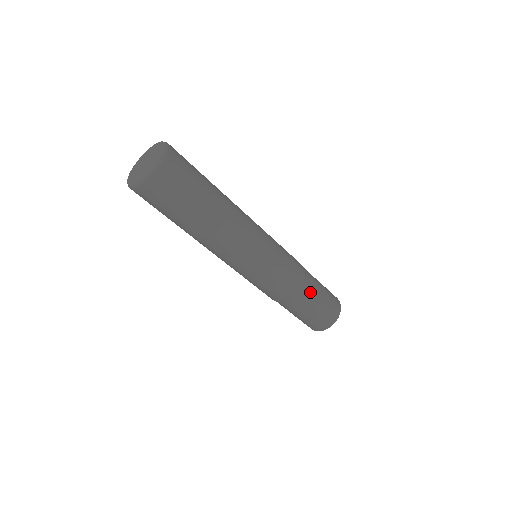
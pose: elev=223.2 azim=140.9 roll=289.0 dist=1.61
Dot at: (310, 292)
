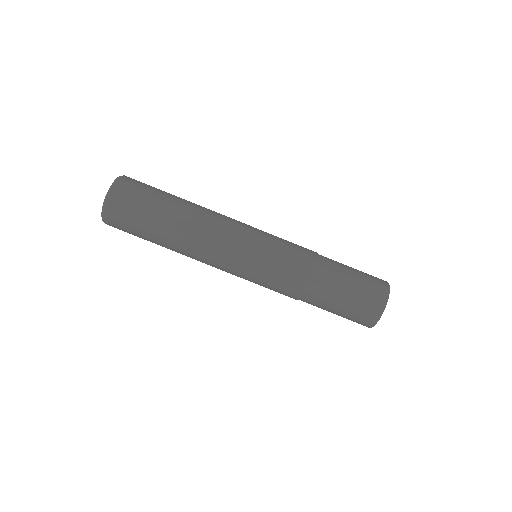
Dot at: (332, 265)
